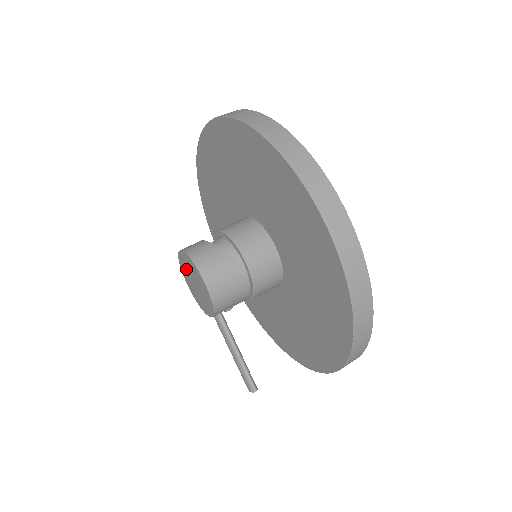
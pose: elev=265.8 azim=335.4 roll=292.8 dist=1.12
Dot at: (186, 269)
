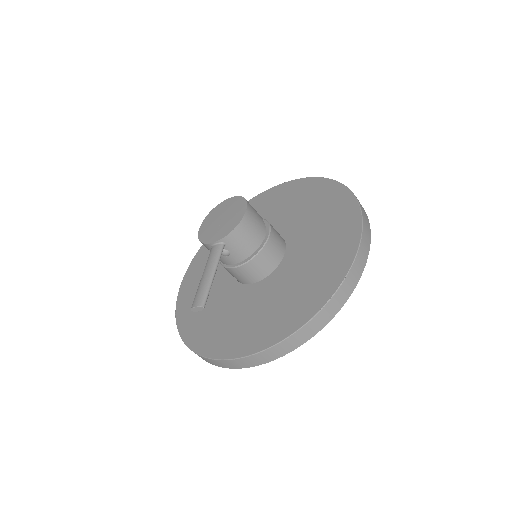
Dot at: (221, 210)
